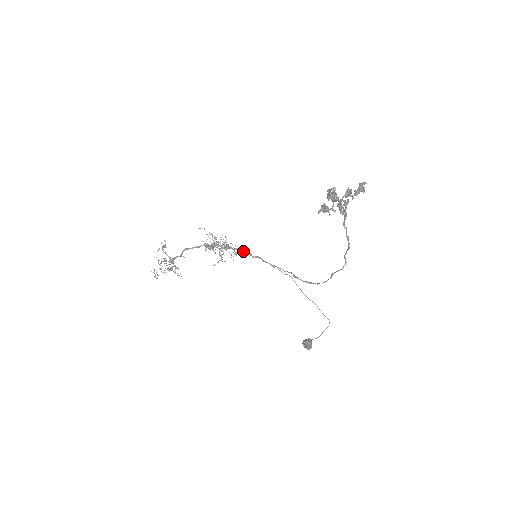
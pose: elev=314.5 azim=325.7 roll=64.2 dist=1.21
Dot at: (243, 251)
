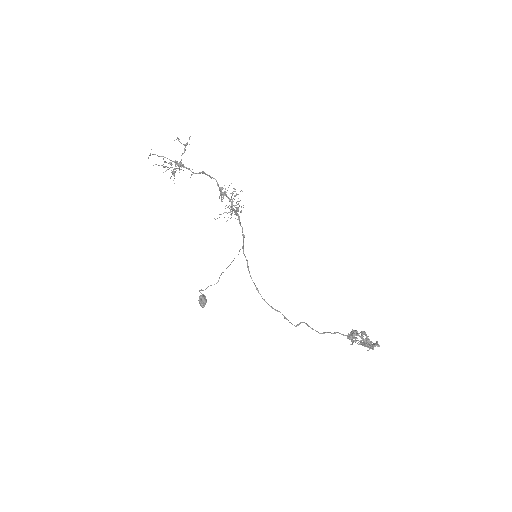
Dot at: (240, 222)
